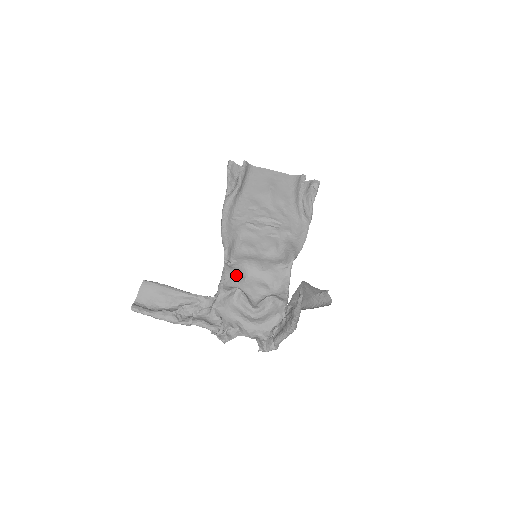
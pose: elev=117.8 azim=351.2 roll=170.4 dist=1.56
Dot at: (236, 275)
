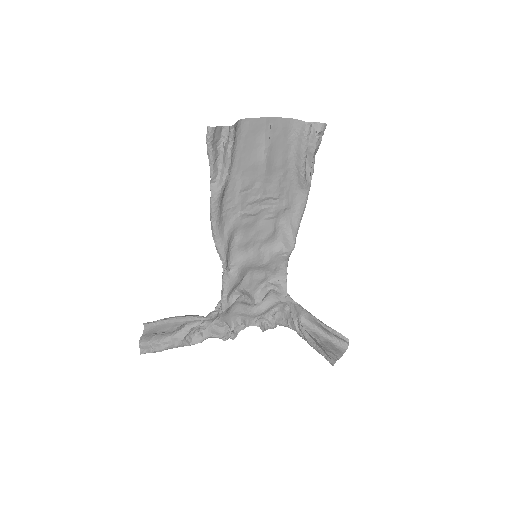
Dot at: (237, 282)
